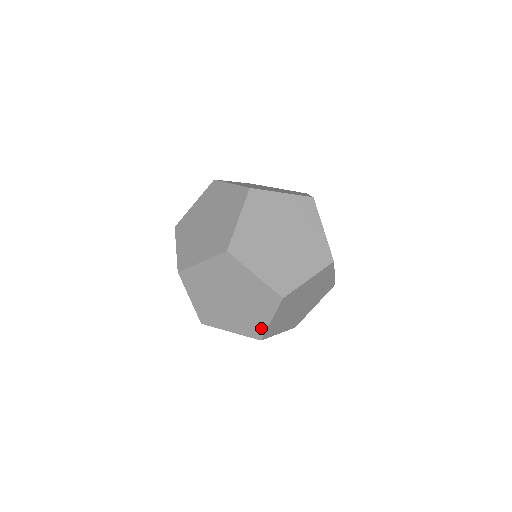
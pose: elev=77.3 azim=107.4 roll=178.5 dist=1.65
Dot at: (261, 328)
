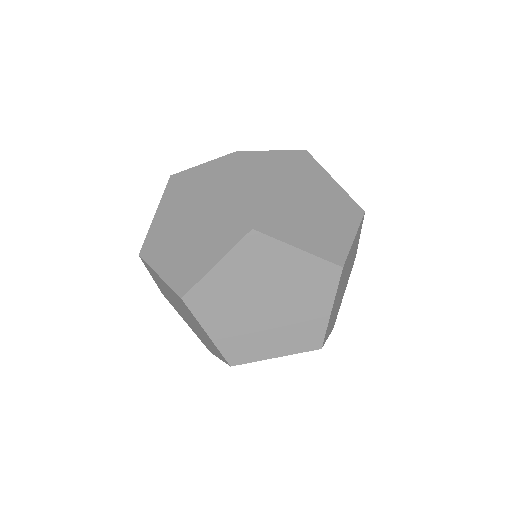
Dot at: occluded
